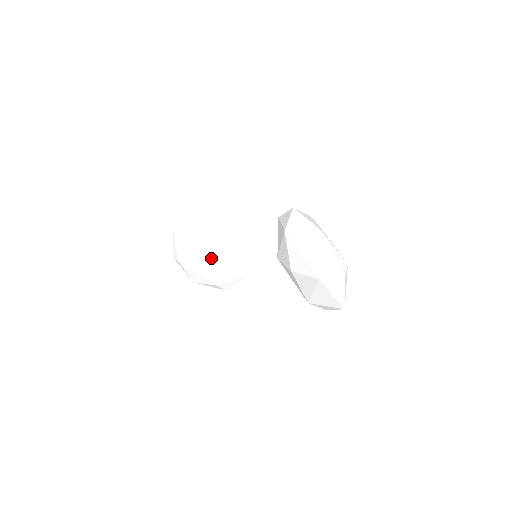
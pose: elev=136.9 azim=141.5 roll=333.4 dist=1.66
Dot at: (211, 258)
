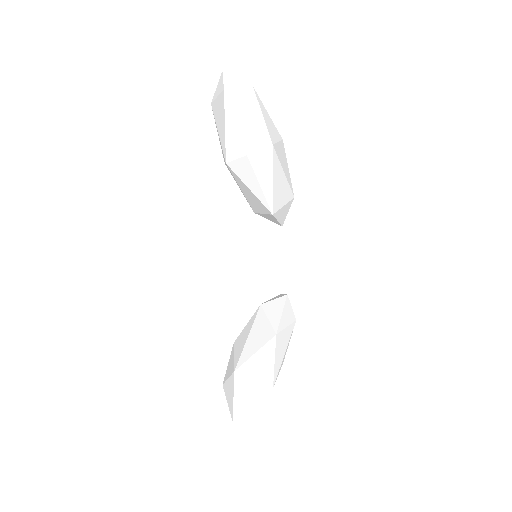
Dot at: (240, 334)
